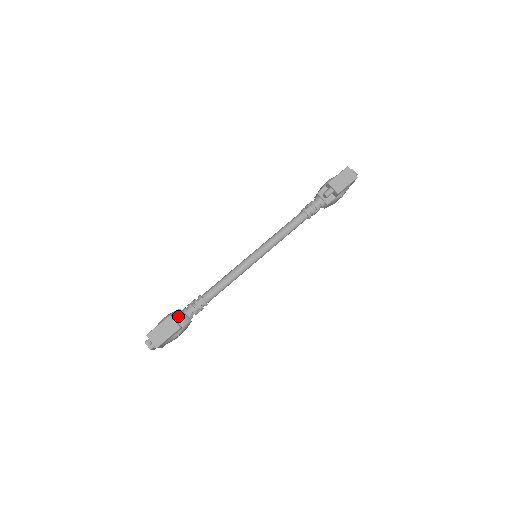
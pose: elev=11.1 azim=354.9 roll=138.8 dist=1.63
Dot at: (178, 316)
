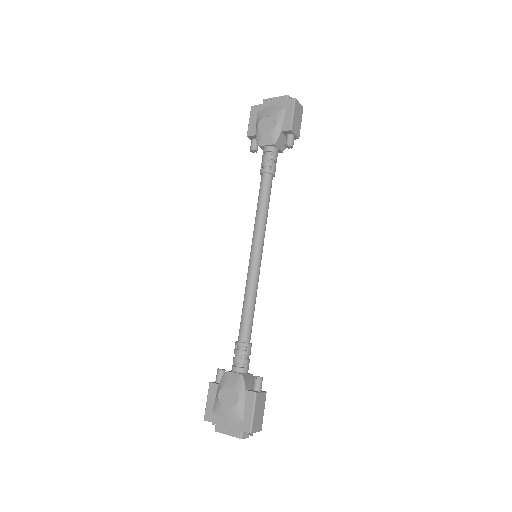
Dot at: (259, 385)
